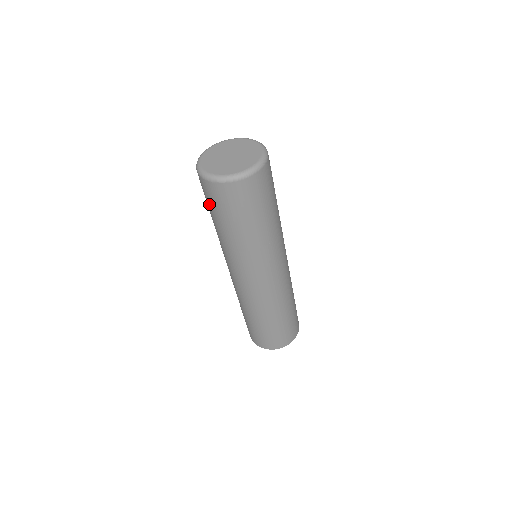
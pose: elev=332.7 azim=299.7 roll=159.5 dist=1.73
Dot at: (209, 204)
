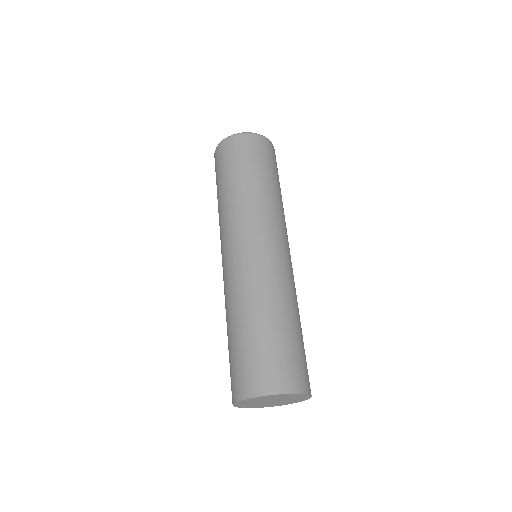
Dot at: (237, 159)
